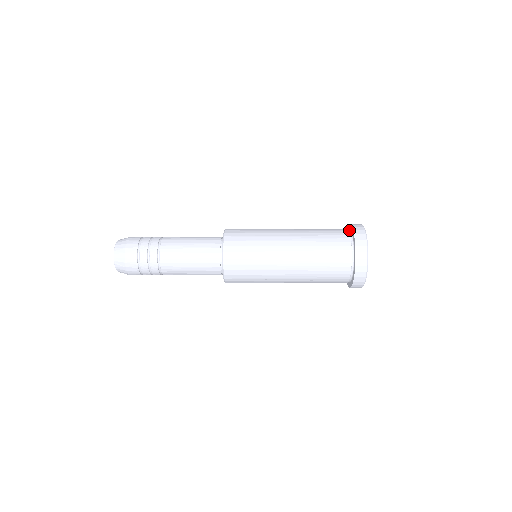
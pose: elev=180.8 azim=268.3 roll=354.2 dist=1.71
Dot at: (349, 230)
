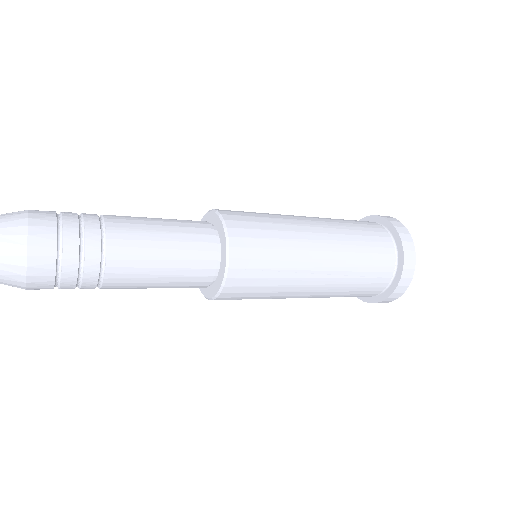
Dot at: occluded
